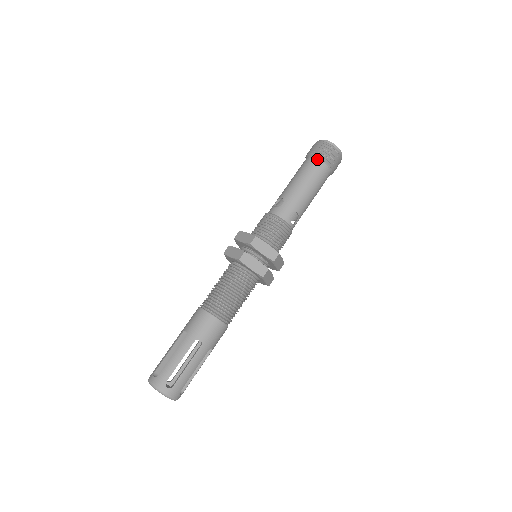
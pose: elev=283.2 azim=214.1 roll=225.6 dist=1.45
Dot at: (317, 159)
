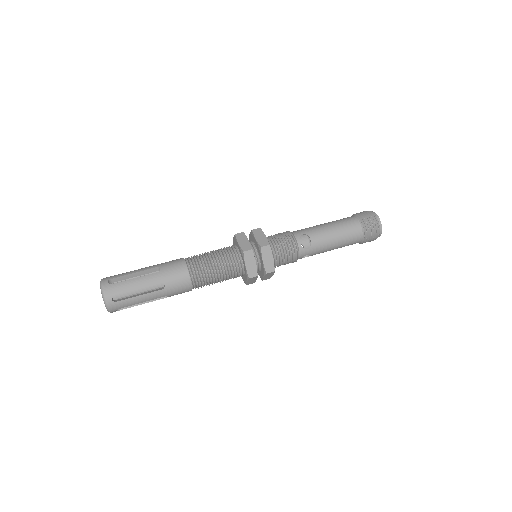
Dot at: (354, 216)
